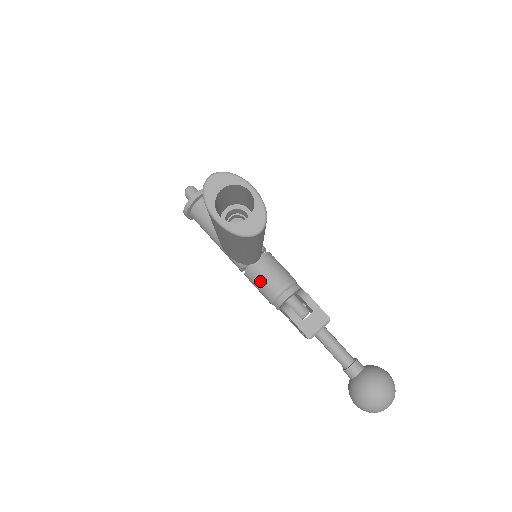
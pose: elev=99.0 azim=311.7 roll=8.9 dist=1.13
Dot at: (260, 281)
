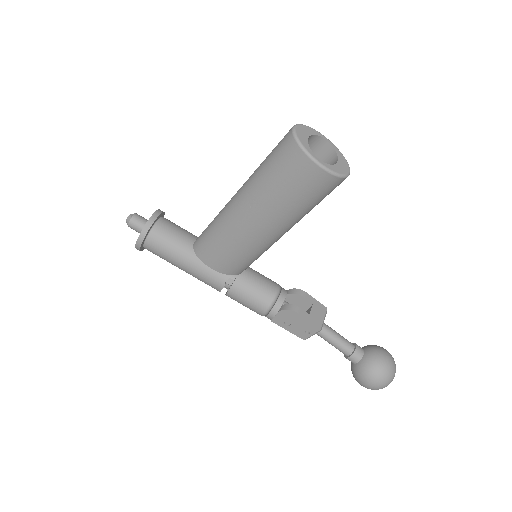
Dot at: (253, 289)
